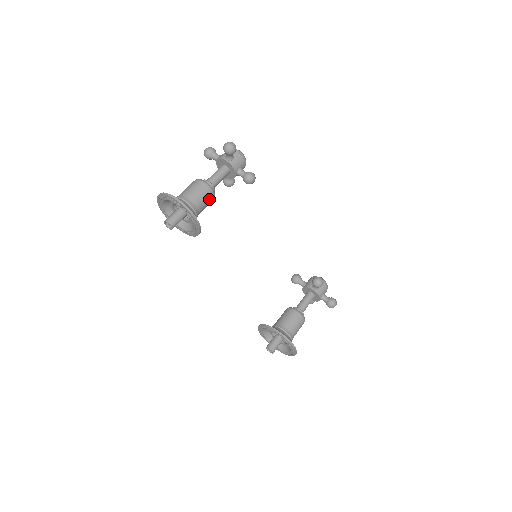
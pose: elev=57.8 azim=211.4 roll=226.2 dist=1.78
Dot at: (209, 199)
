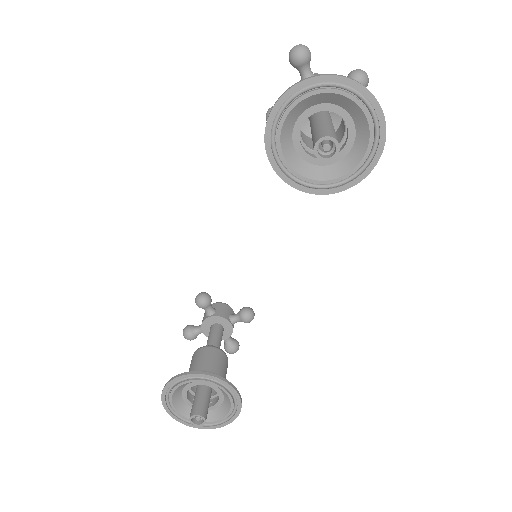
Dot at: occluded
